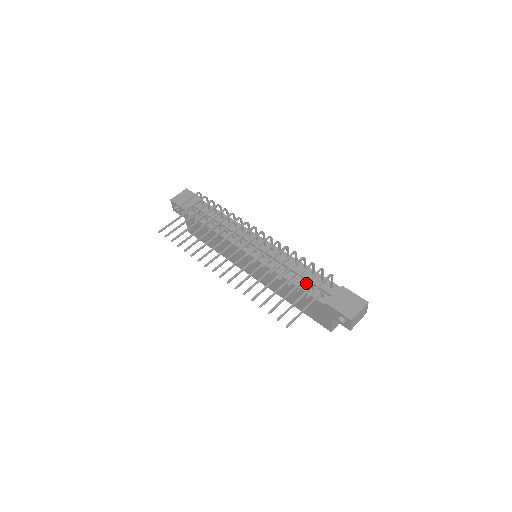
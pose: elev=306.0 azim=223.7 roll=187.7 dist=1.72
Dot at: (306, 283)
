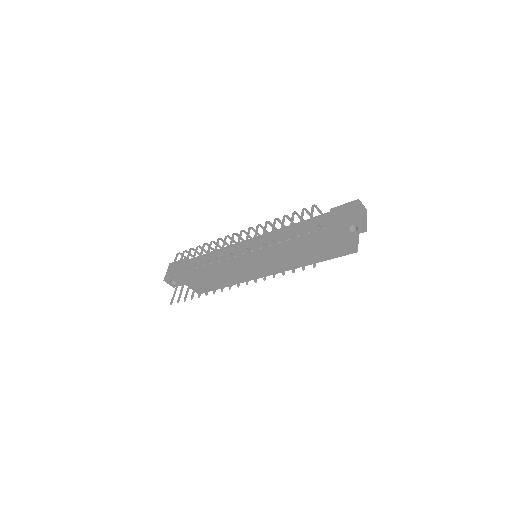
Dot at: (300, 226)
